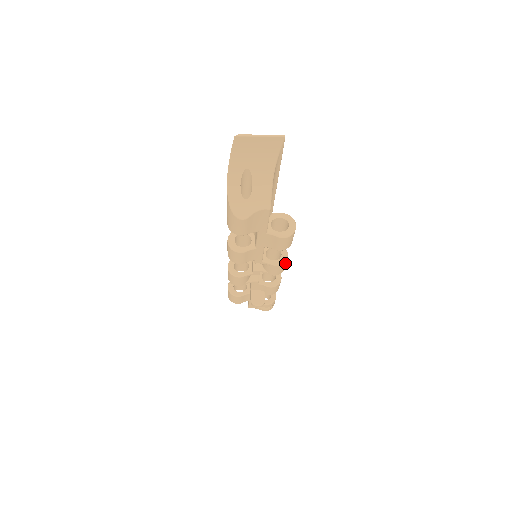
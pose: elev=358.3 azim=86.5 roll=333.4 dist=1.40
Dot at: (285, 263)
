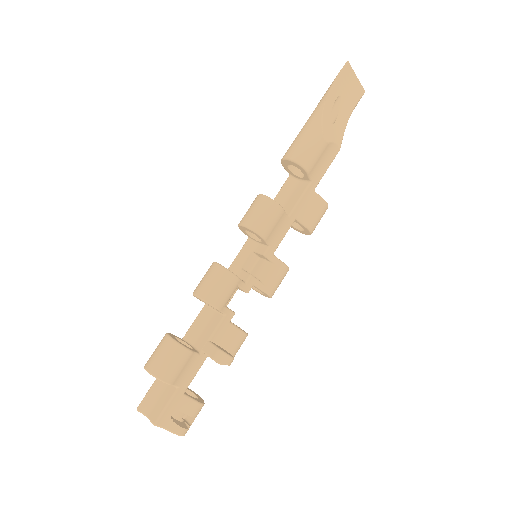
Dot at: (283, 277)
